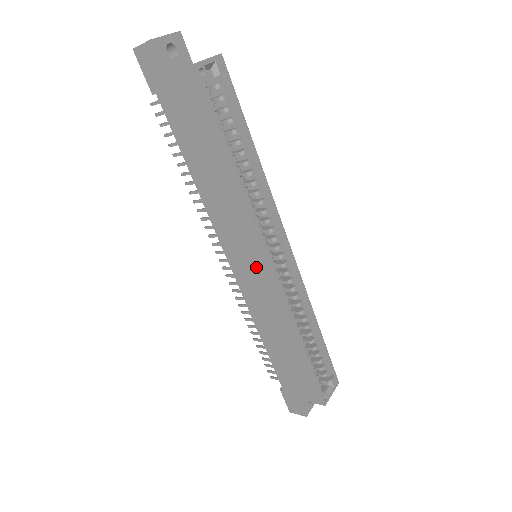
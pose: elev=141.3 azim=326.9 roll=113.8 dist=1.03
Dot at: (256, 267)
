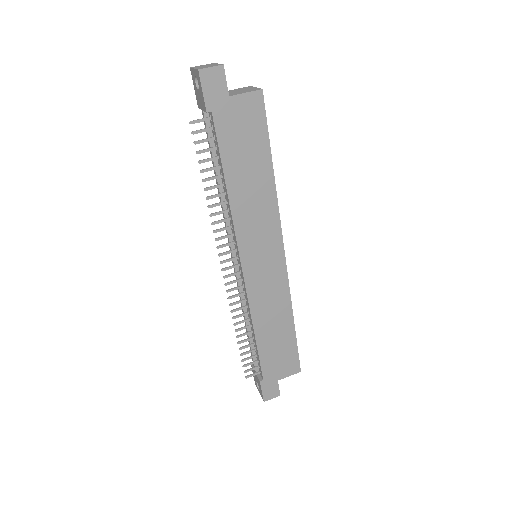
Dot at: (270, 261)
